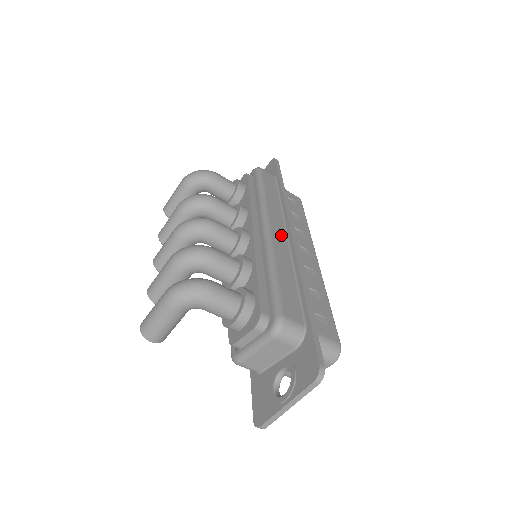
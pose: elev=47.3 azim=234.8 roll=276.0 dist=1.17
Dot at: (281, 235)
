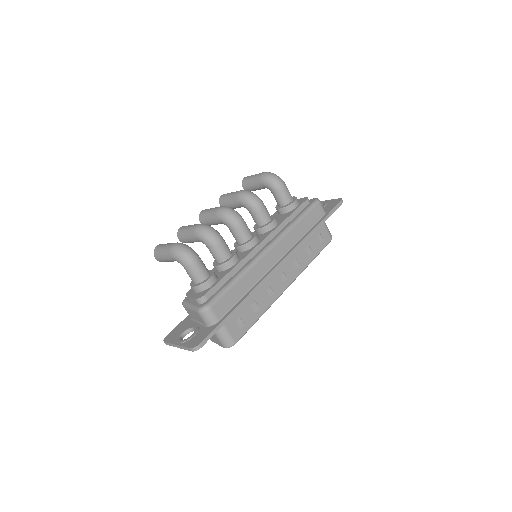
Dot at: (272, 259)
